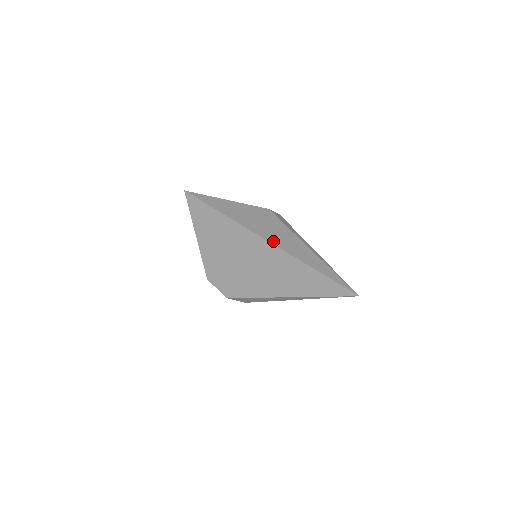
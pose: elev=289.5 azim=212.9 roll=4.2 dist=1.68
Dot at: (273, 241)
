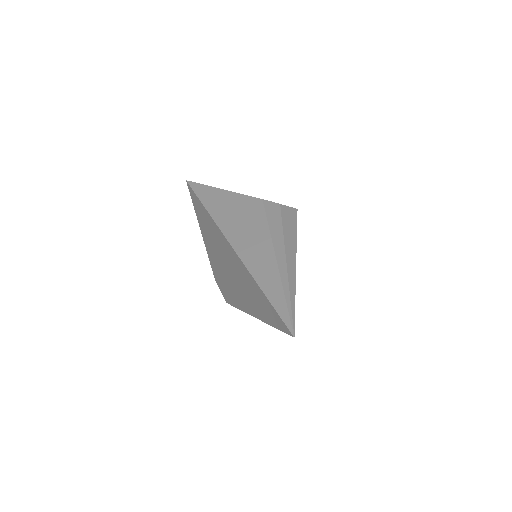
Dot at: (237, 246)
